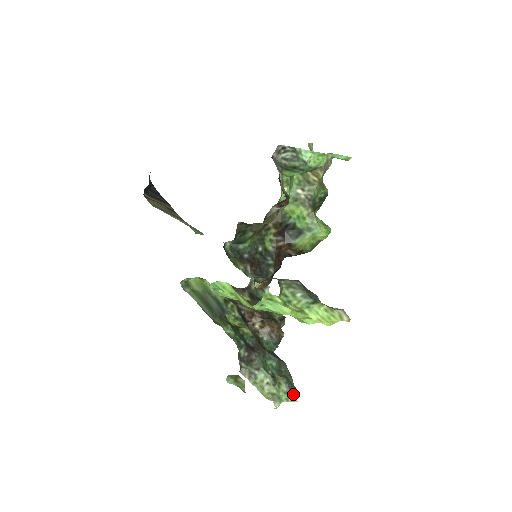
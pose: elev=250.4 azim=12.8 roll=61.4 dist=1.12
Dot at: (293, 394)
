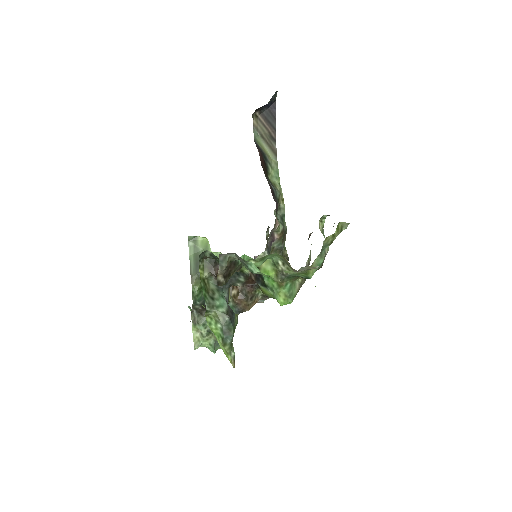
Dot at: (218, 347)
